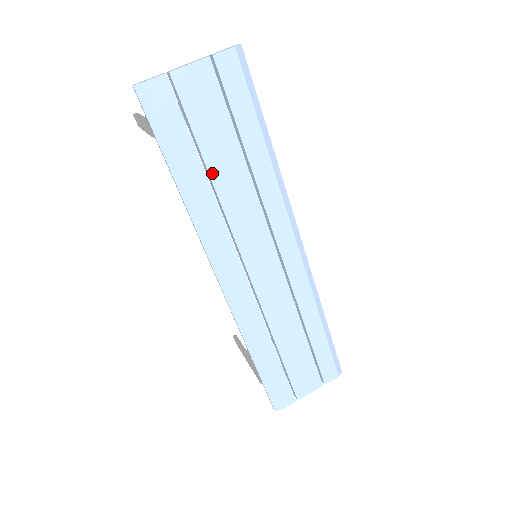
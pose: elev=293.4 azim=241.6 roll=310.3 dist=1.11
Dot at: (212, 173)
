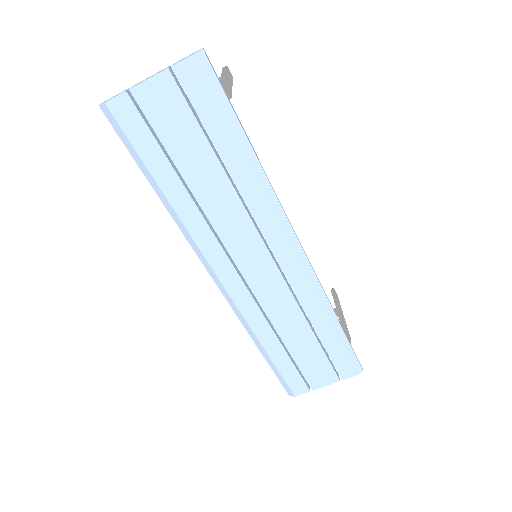
Dot at: (190, 183)
